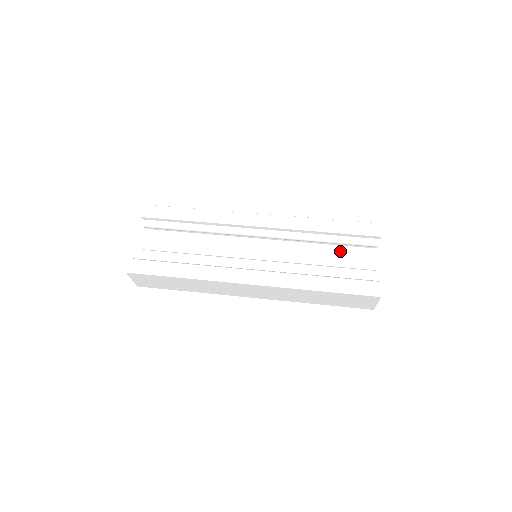
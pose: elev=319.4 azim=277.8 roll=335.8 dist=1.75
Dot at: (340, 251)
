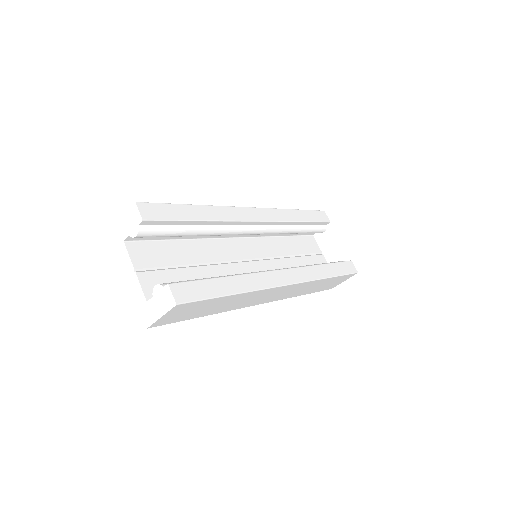
Dot at: (297, 241)
